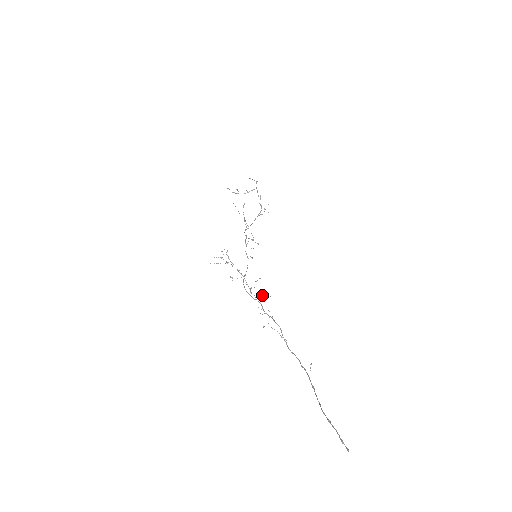
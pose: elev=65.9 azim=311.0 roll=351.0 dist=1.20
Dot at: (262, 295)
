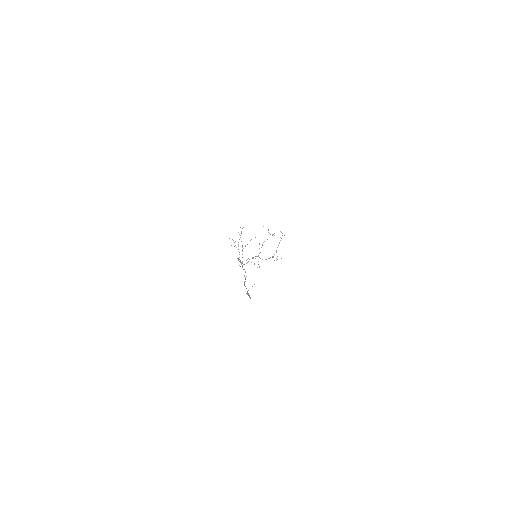
Dot at: (247, 259)
